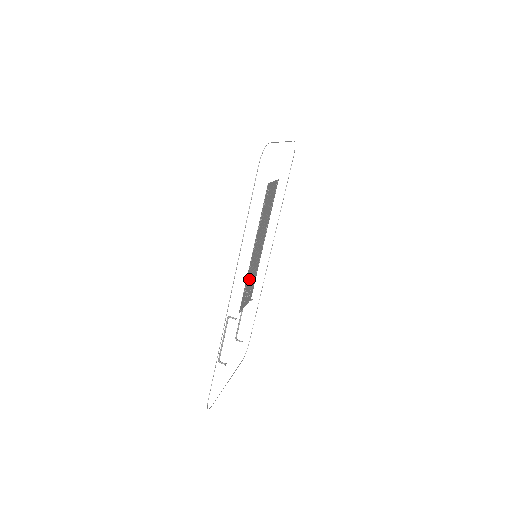
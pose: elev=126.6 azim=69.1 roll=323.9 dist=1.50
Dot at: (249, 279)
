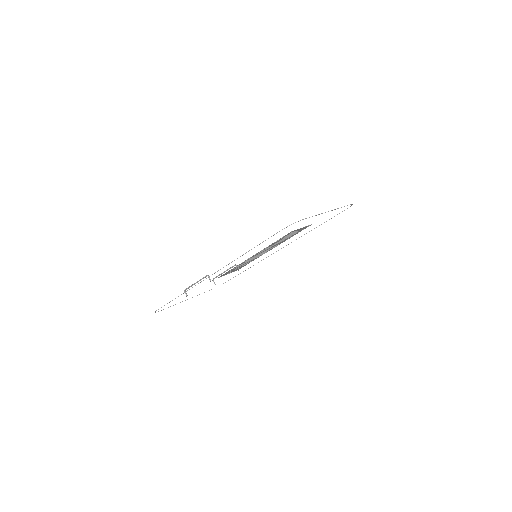
Dot at: (240, 265)
